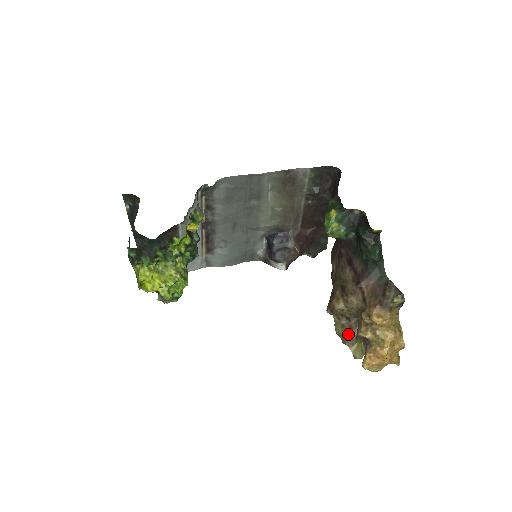
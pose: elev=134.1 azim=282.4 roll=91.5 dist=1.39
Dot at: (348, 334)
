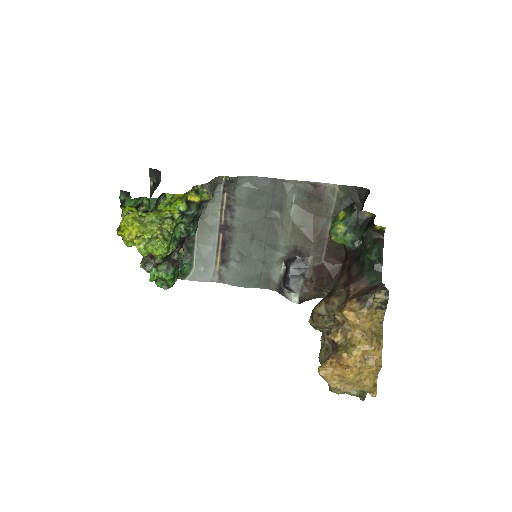
Dot at: (329, 357)
